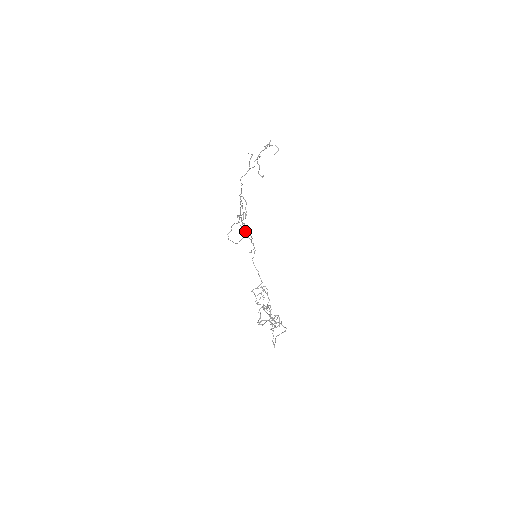
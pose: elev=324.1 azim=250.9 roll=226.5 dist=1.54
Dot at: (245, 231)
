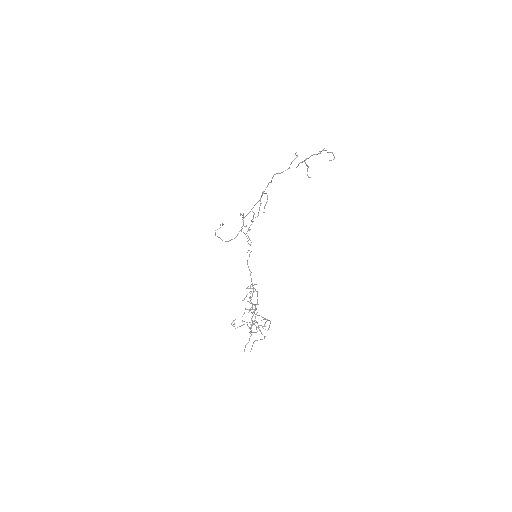
Dot at: (249, 229)
